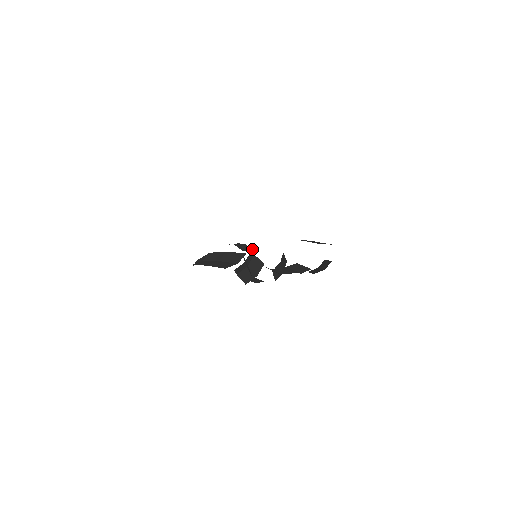
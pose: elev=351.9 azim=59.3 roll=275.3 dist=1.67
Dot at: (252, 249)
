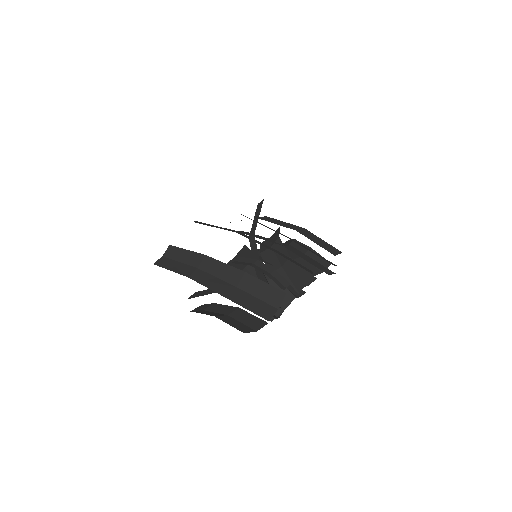
Dot at: (288, 283)
